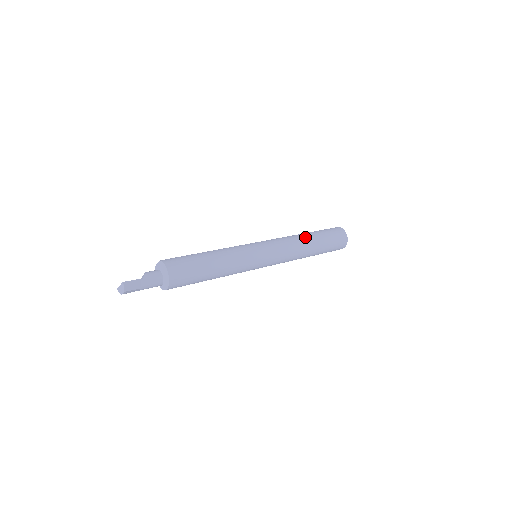
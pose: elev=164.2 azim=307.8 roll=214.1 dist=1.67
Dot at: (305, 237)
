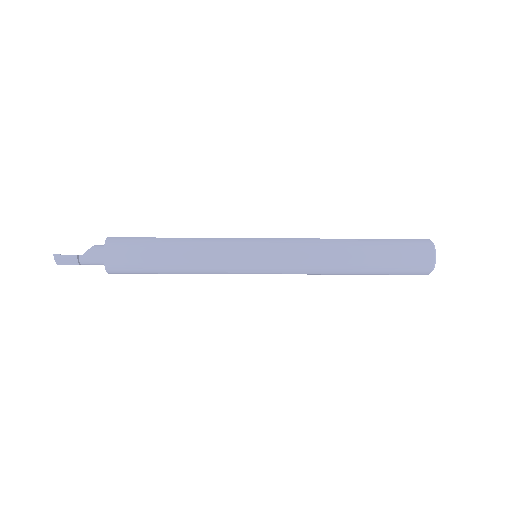
Dot at: (345, 247)
